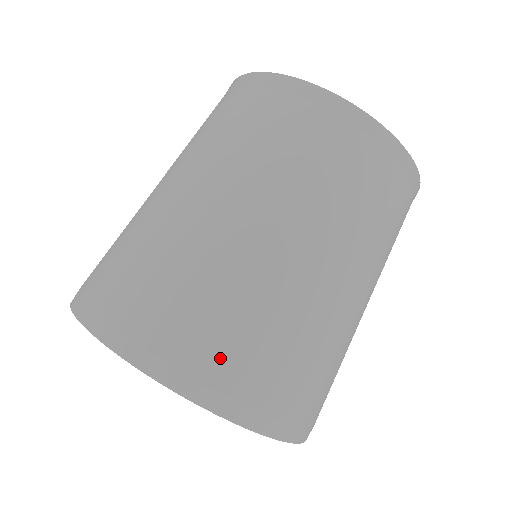
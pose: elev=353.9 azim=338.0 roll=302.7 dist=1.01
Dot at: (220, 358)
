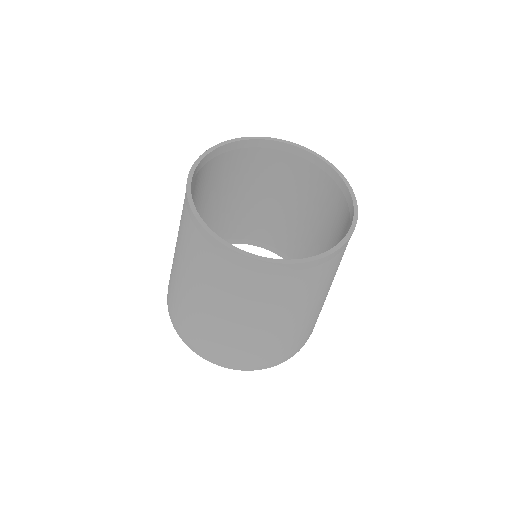
Dot at: (180, 324)
